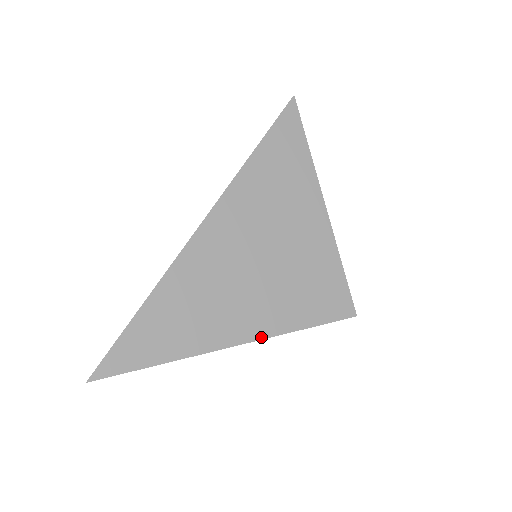
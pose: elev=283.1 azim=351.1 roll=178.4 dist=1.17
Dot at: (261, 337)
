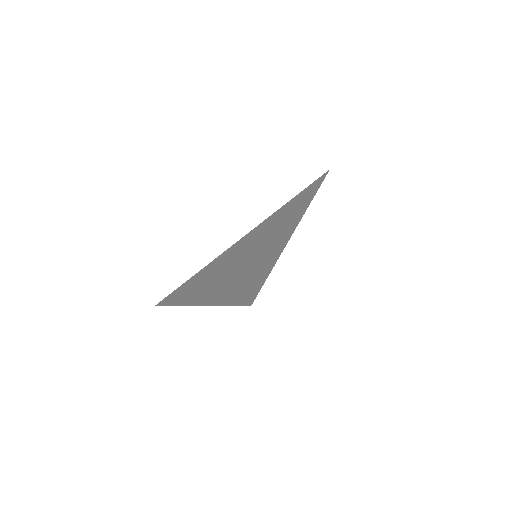
Dot at: (223, 304)
